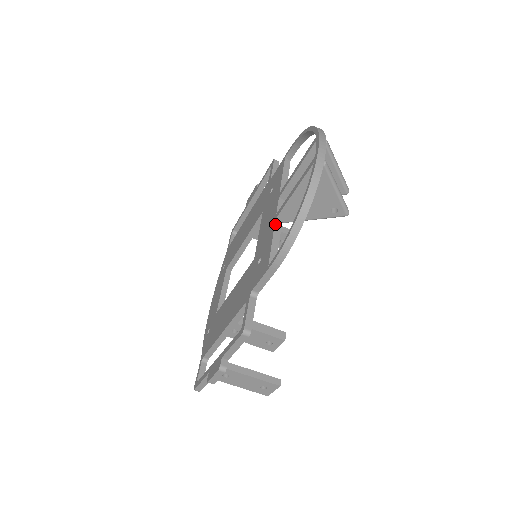
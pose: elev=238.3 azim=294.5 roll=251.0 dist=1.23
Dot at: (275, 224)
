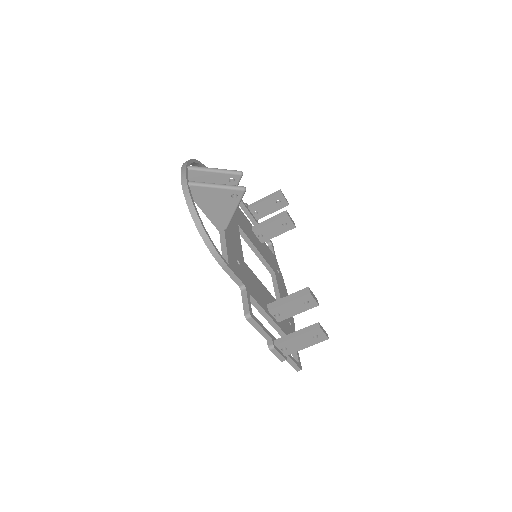
Dot at: (220, 236)
